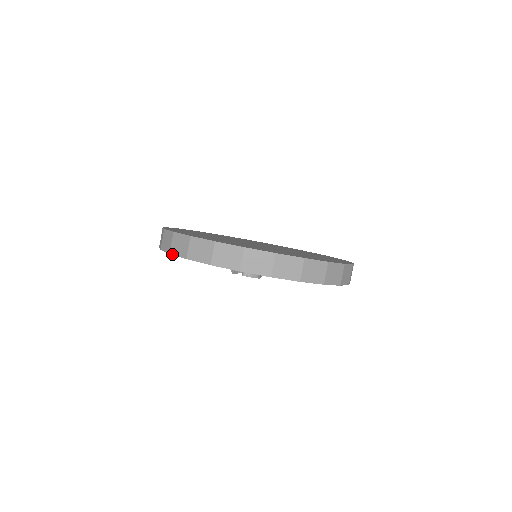
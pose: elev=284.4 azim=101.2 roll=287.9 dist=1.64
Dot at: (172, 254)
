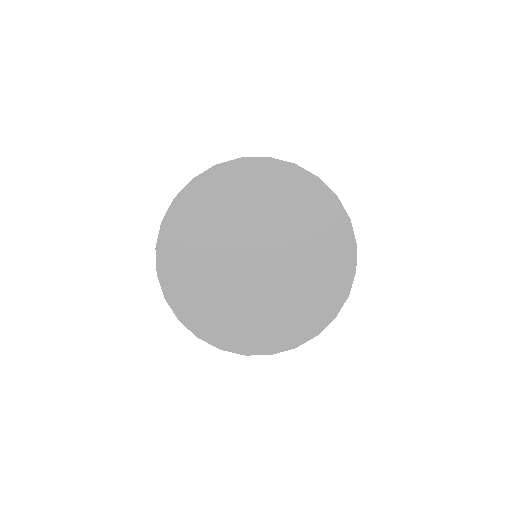
Dot at: occluded
